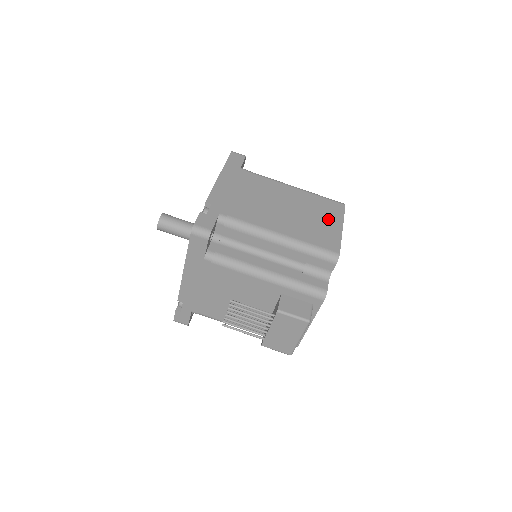
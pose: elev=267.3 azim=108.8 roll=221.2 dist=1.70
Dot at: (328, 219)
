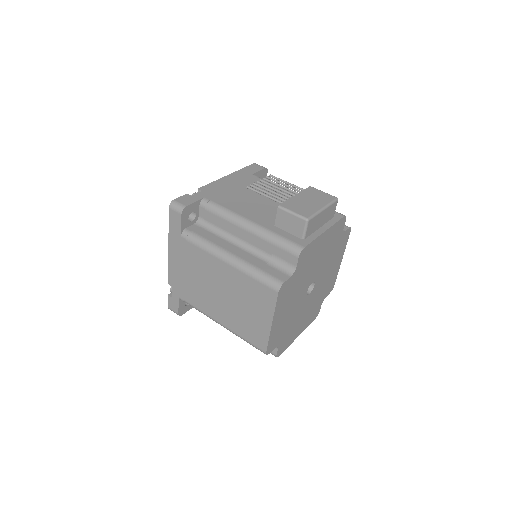
Dot at: occluded
